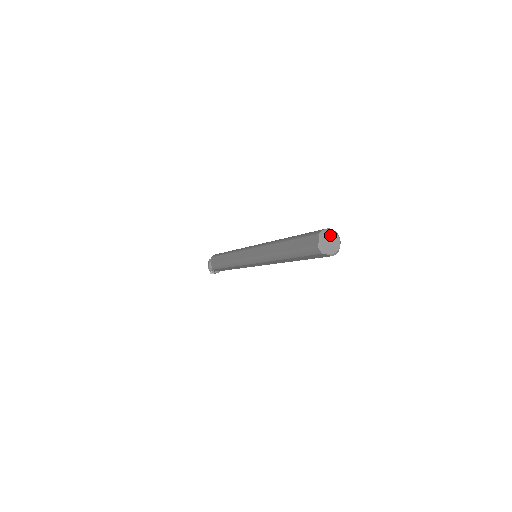
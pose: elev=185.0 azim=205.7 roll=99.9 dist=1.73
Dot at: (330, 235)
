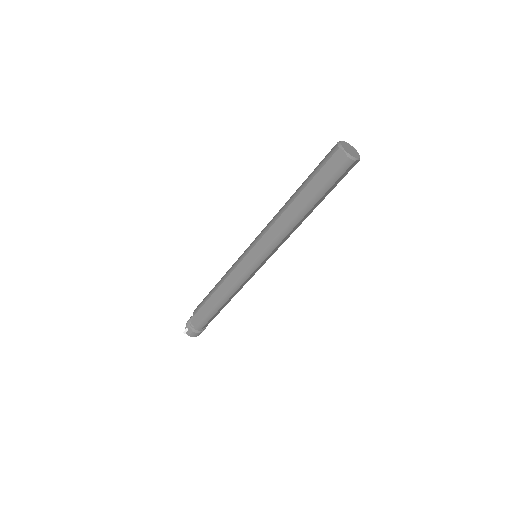
Dot at: (352, 148)
